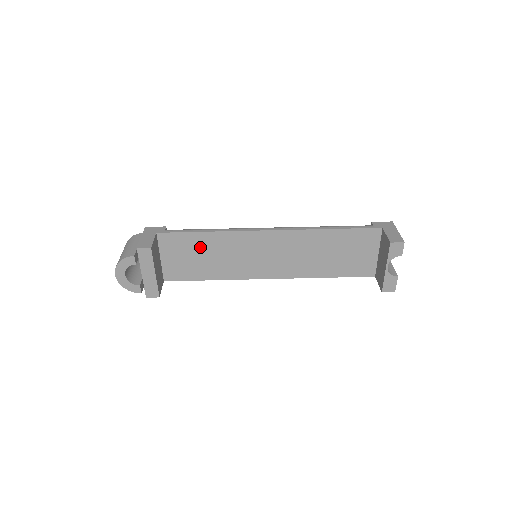
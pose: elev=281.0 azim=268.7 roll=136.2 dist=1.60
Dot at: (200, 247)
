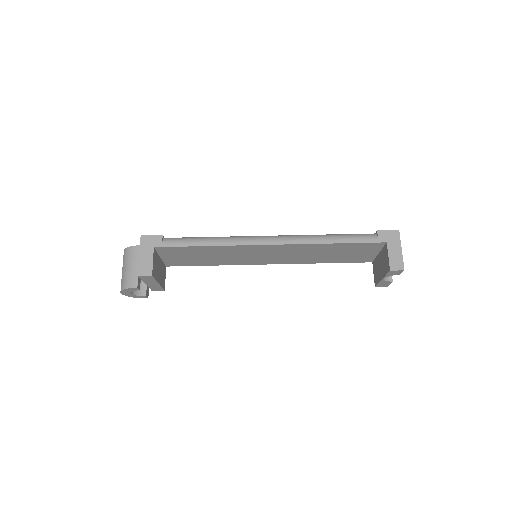
Dot at: (199, 252)
